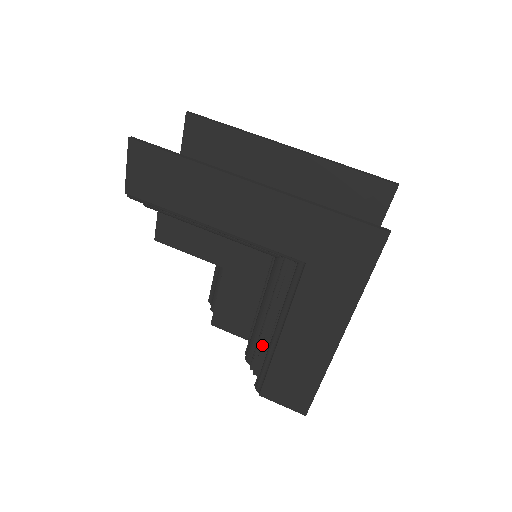
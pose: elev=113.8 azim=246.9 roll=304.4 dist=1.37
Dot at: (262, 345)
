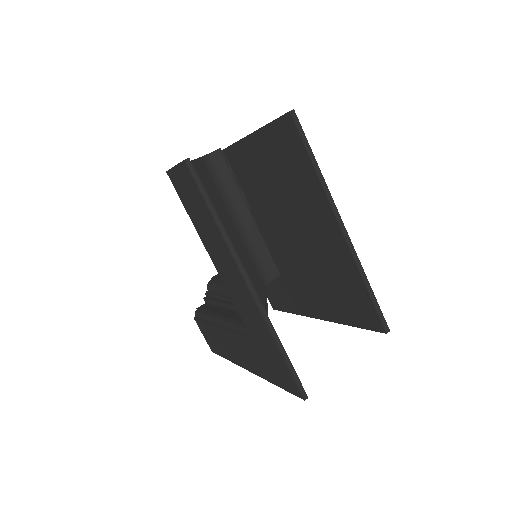
Dot at: (216, 301)
